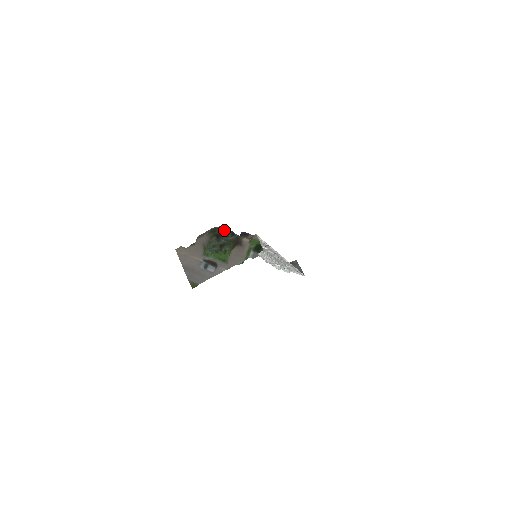
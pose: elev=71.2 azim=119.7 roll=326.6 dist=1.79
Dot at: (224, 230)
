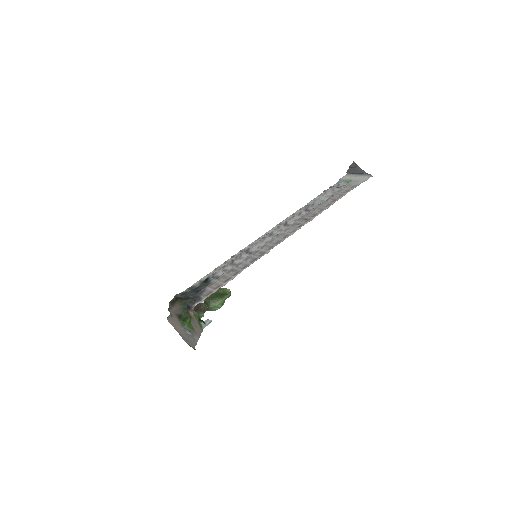
Dot at: (180, 298)
